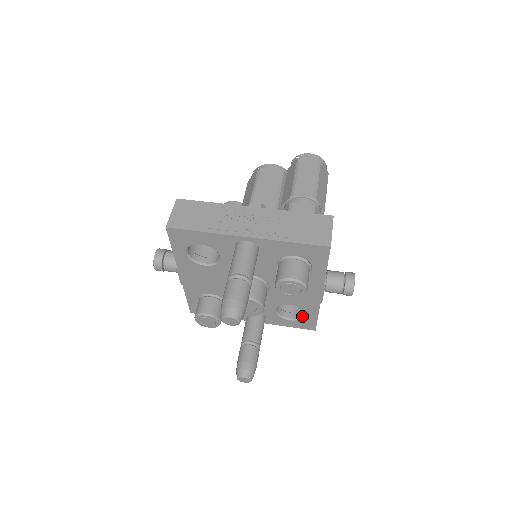
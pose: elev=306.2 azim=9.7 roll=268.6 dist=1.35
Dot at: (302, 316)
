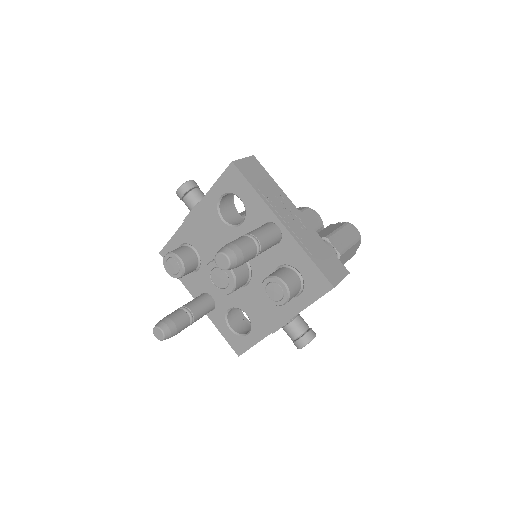
Dot at: (243, 334)
